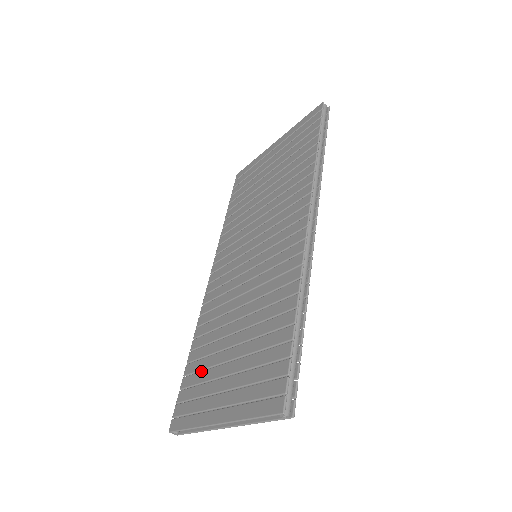
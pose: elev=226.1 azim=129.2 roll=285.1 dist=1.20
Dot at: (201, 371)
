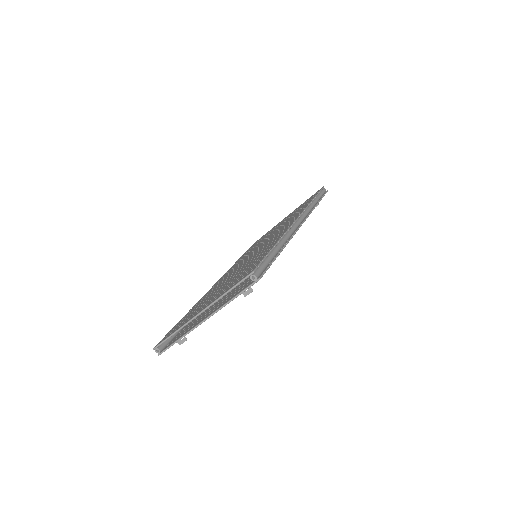
Dot at: (193, 310)
